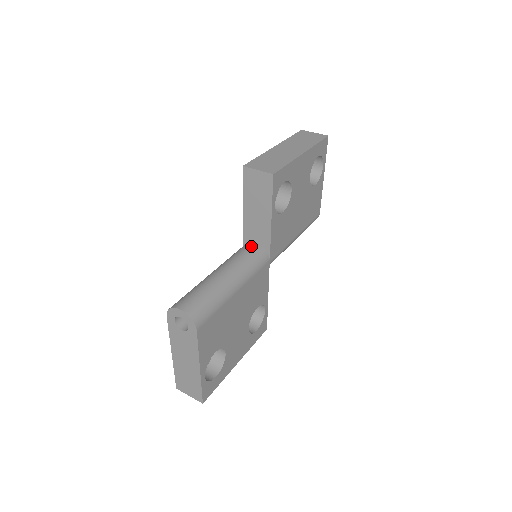
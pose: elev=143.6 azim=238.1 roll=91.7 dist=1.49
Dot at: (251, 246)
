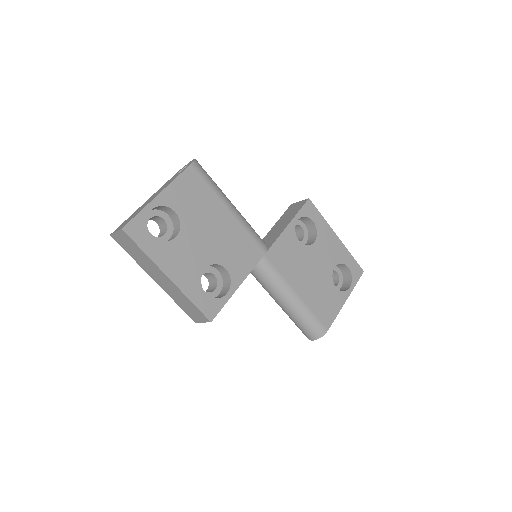
Dot at: occluded
